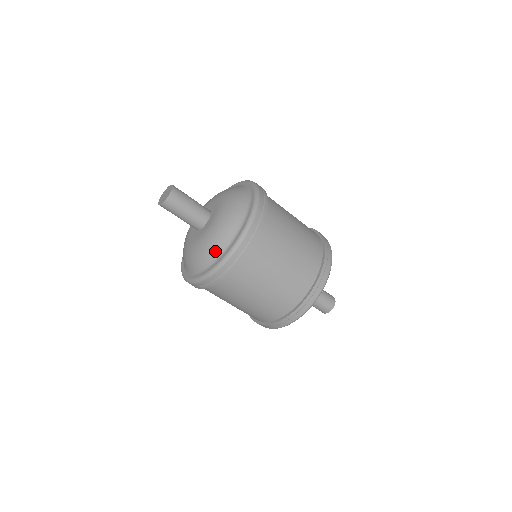
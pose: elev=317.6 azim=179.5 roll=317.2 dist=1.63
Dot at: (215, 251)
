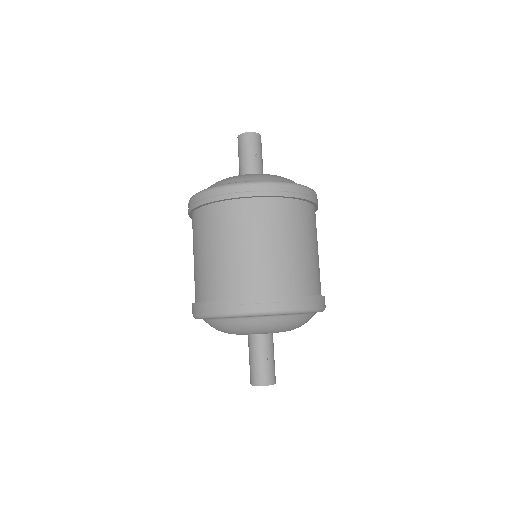
Dot at: (214, 185)
